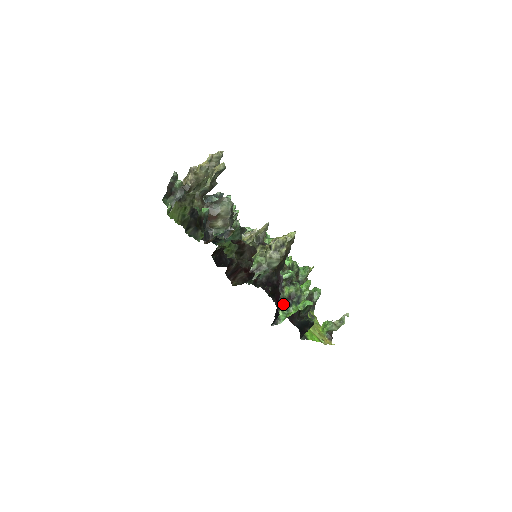
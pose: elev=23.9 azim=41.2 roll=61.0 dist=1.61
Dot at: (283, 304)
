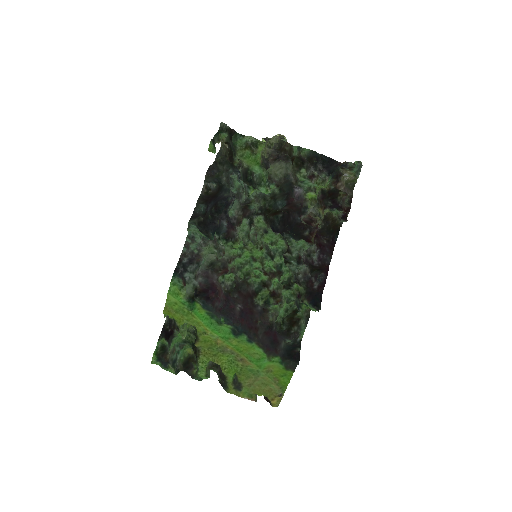
Dot at: (300, 301)
